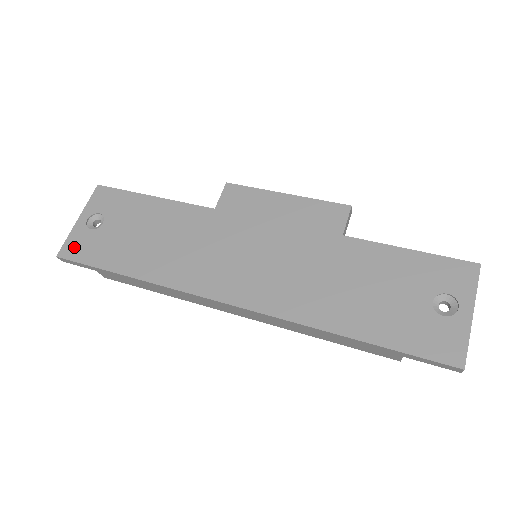
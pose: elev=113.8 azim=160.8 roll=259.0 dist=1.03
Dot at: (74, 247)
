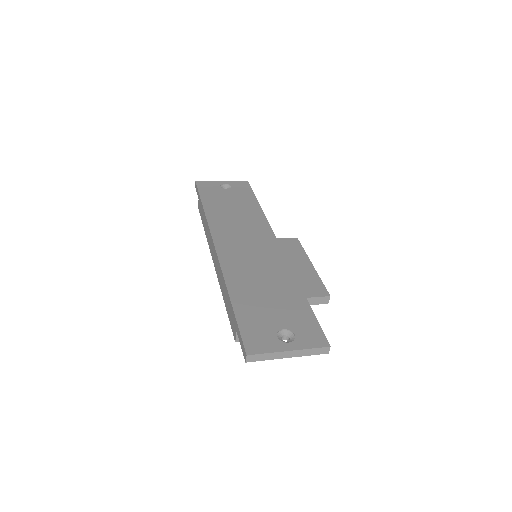
Dot at: (205, 184)
